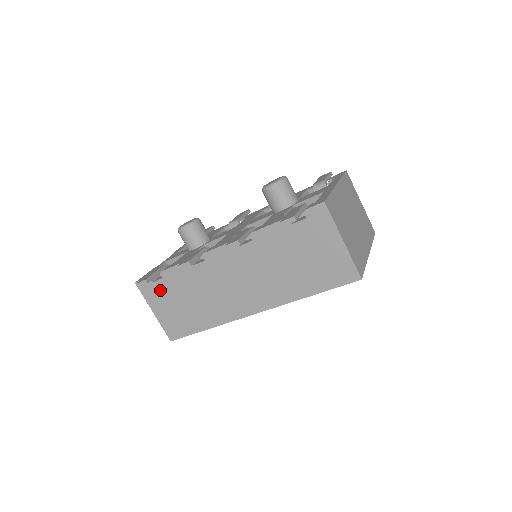
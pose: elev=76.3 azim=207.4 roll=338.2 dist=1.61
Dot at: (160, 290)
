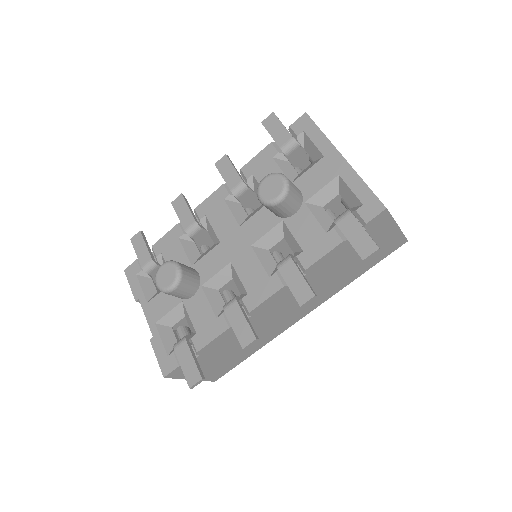
Dot at: occluded
